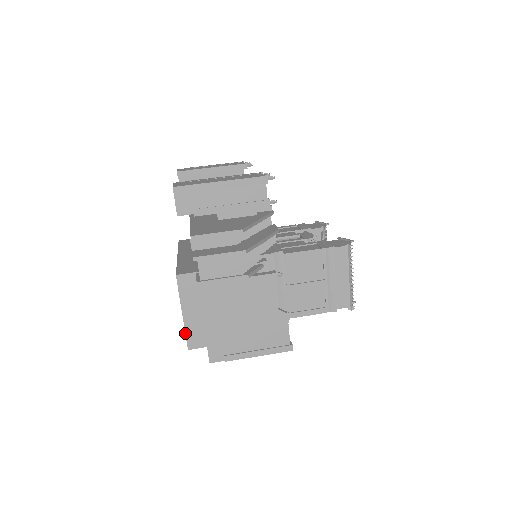
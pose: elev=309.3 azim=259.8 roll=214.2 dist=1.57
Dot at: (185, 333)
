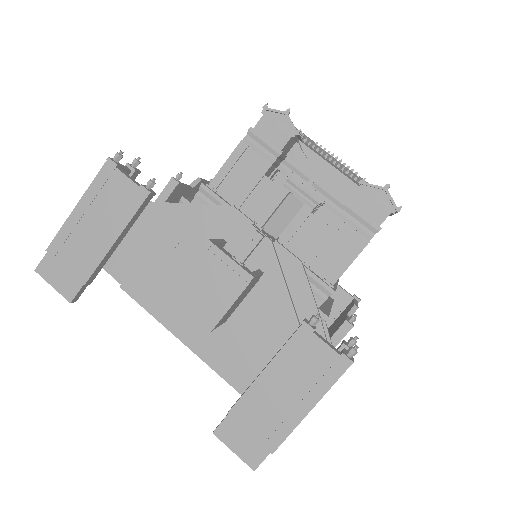
Dot at: occluded
